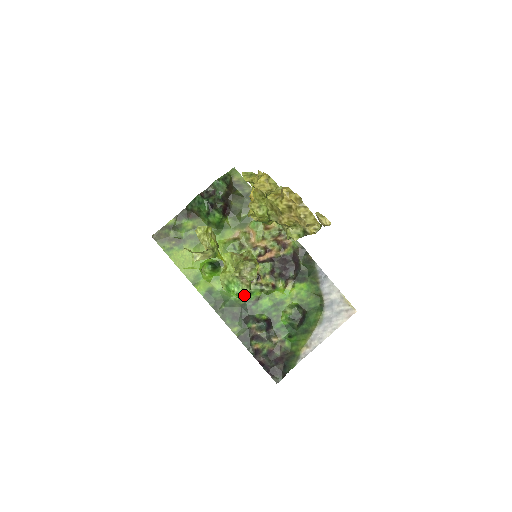
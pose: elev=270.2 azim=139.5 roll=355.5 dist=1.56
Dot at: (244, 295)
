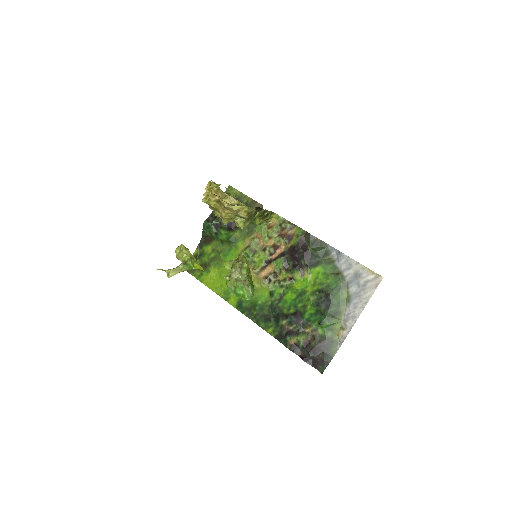
Dot at: (248, 295)
